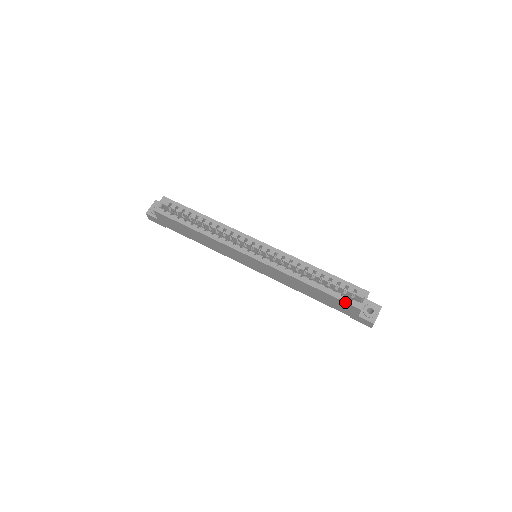
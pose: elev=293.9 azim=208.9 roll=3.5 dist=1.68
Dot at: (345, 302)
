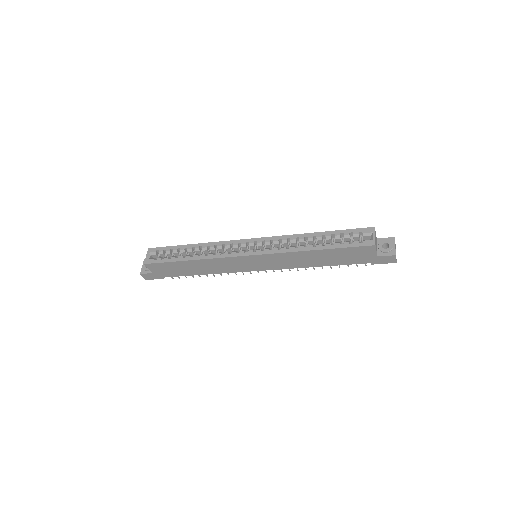
Dot at: (356, 247)
